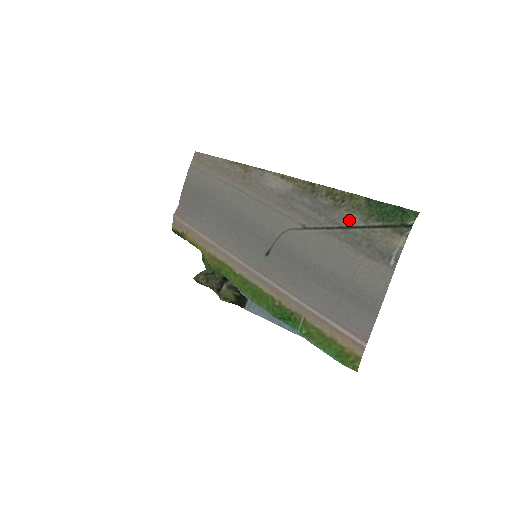
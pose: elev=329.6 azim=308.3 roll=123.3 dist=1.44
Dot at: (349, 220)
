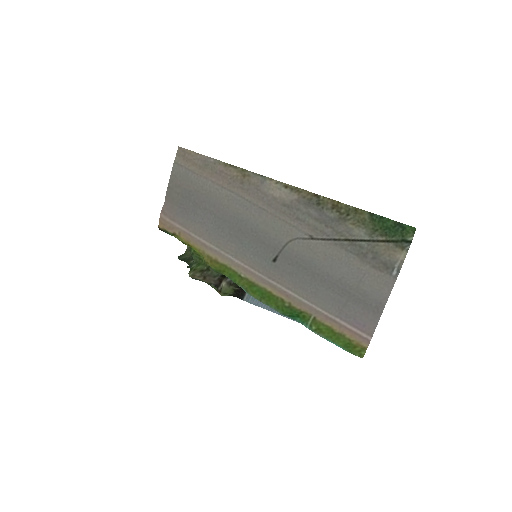
Dot at: (355, 233)
